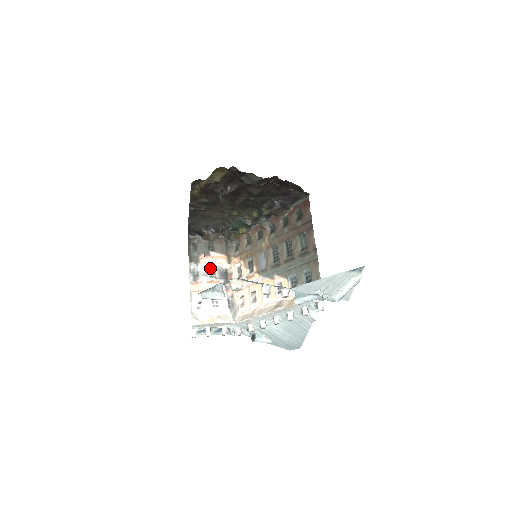
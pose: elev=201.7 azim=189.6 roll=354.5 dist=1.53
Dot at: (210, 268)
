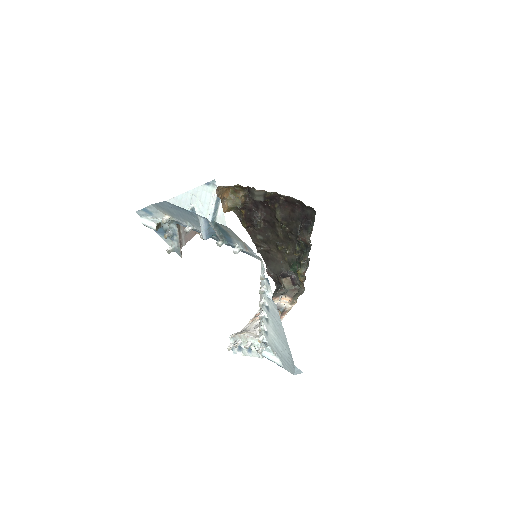
Dot at: occluded
